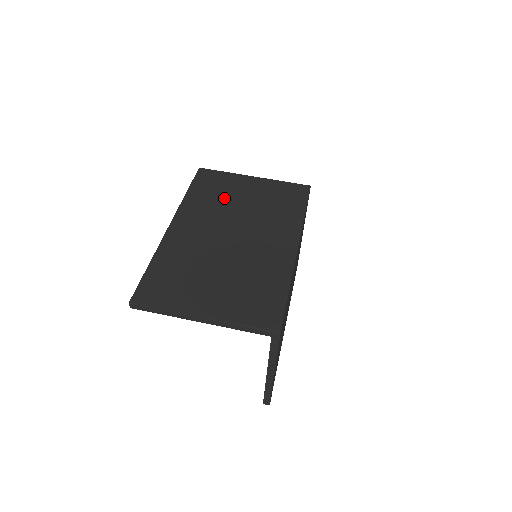
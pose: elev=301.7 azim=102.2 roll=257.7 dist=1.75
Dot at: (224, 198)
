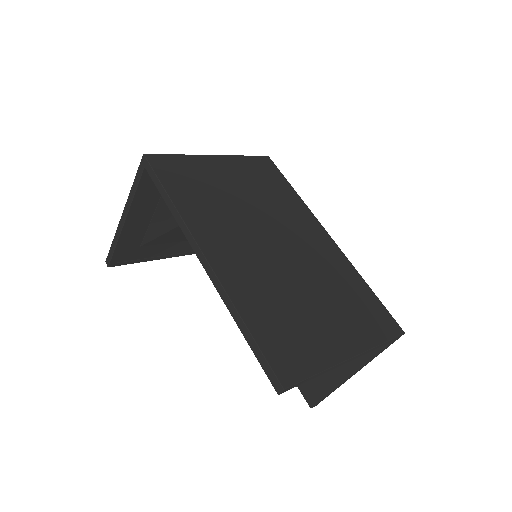
Dot at: (217, 194)
